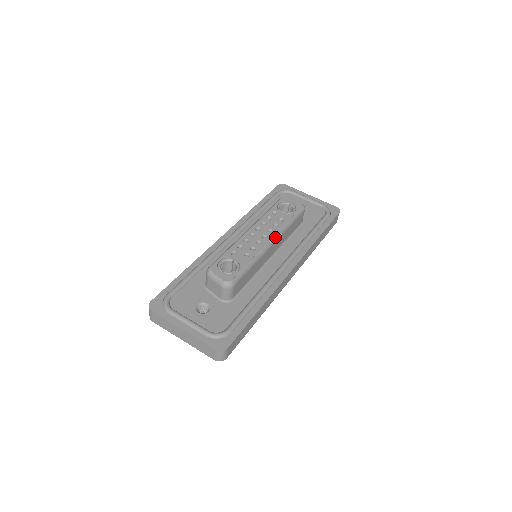
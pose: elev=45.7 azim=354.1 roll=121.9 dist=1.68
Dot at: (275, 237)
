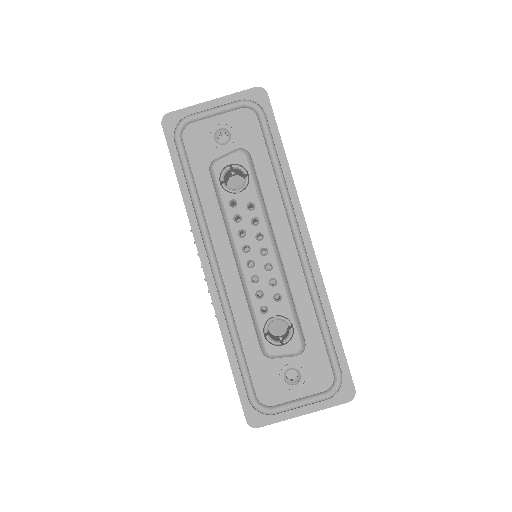
Dot at: (272, 239)
